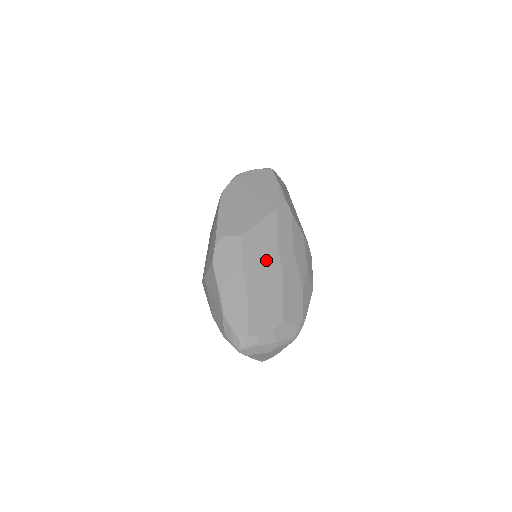
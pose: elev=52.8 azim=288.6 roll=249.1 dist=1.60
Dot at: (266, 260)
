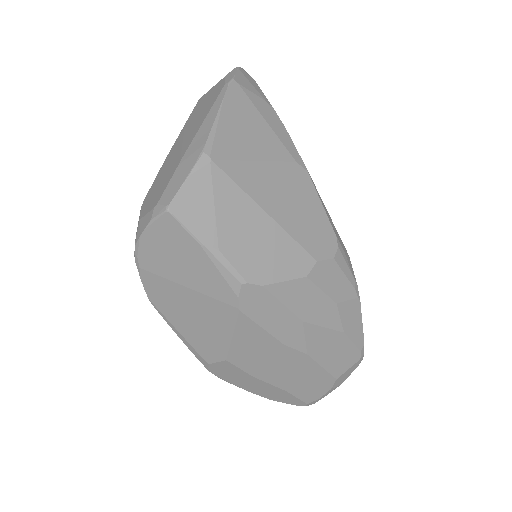
Dot at: (276, 360)
